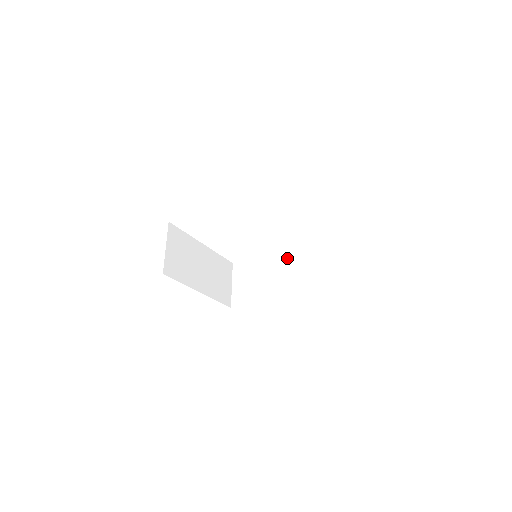
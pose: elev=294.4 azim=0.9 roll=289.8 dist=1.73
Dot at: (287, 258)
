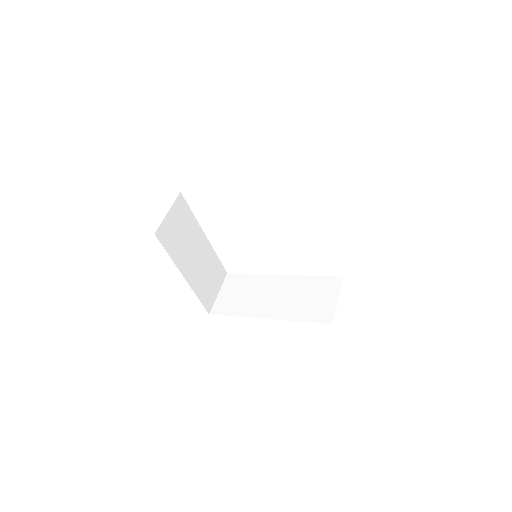
Dot at: (286, 281)
